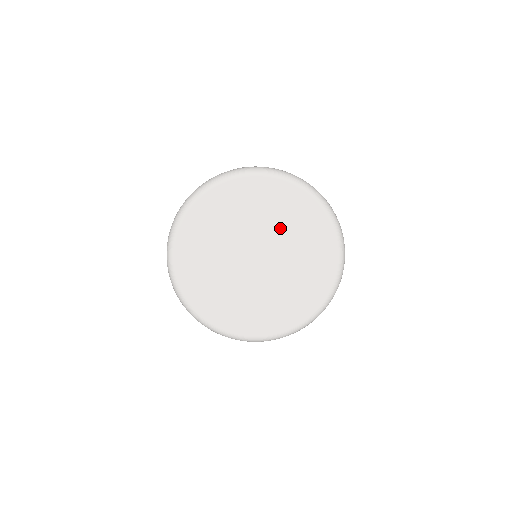
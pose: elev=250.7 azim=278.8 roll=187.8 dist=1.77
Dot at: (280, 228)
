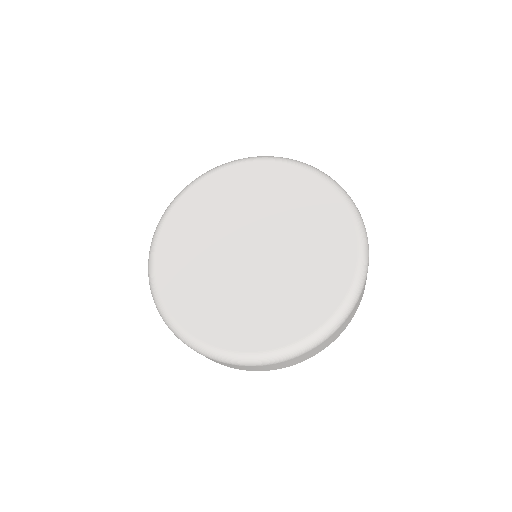
Dot at: (297, 228)
